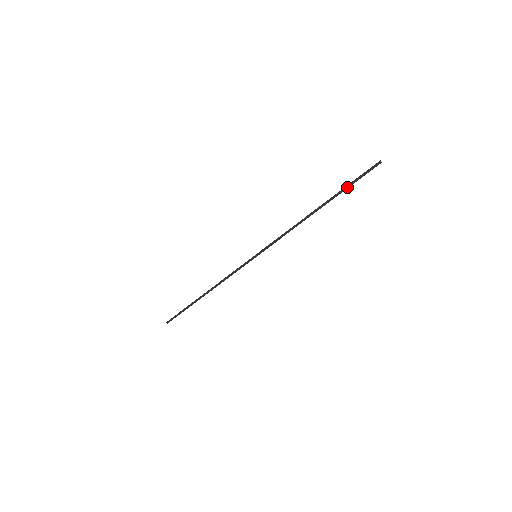
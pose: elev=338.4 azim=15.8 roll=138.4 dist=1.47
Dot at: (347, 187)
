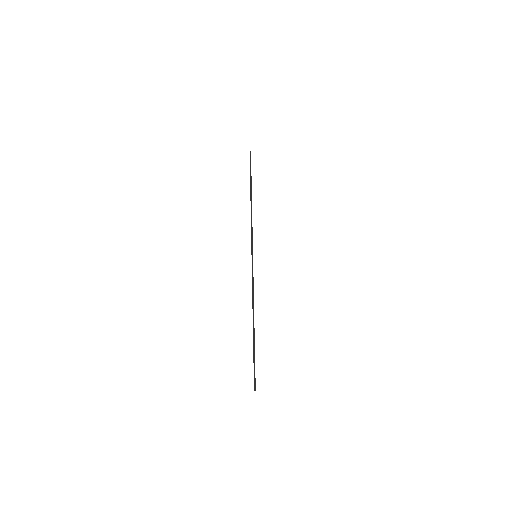
Dot at: occluded
